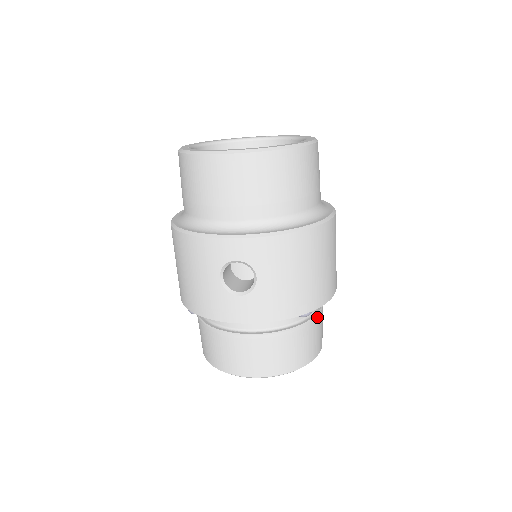
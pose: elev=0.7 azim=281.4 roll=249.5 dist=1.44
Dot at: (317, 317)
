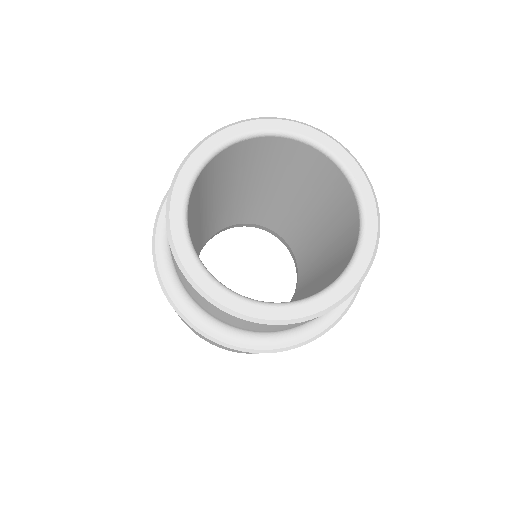
Dot at: occluded
